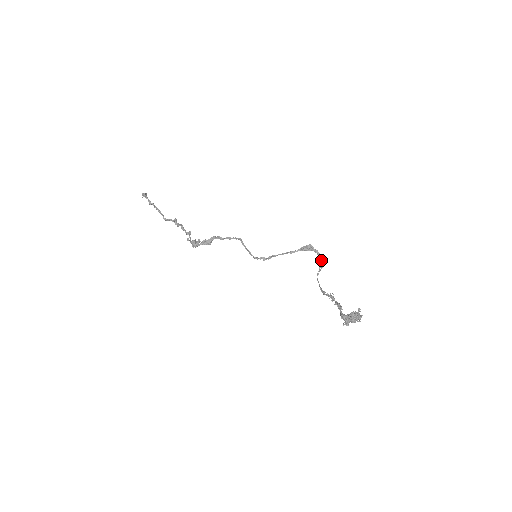
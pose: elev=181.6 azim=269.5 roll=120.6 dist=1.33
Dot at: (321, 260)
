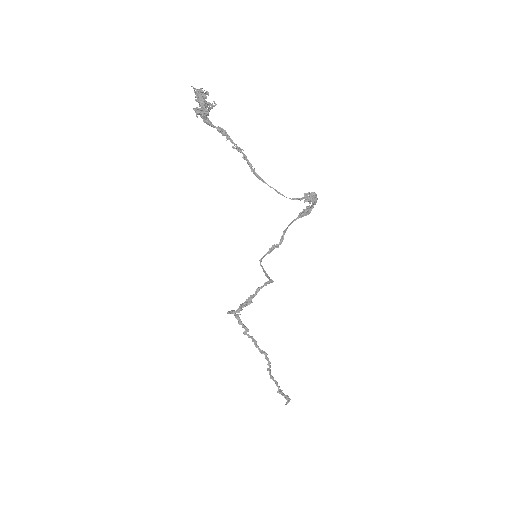
Dot at: (311, 199)
